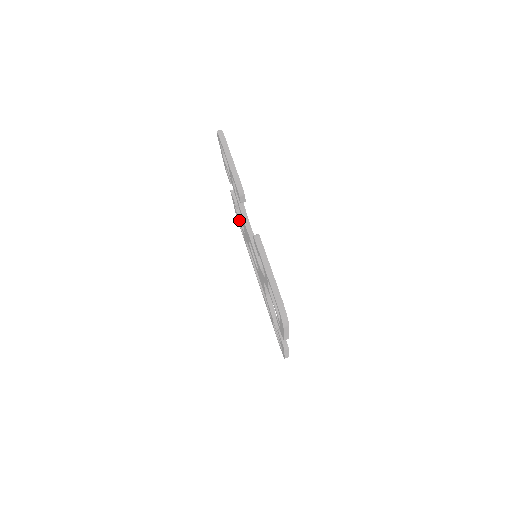
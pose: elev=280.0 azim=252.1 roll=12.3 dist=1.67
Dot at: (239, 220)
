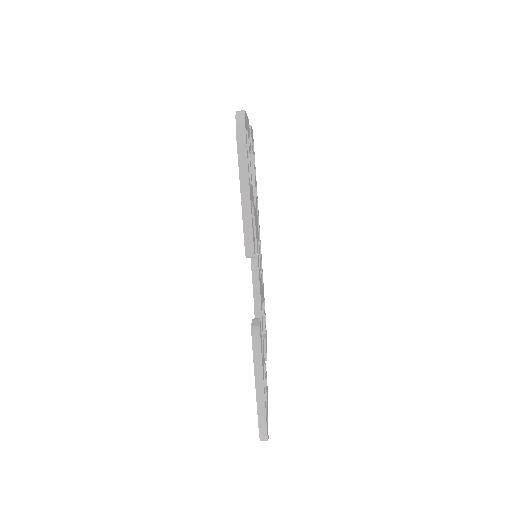
Dot at: occluded
